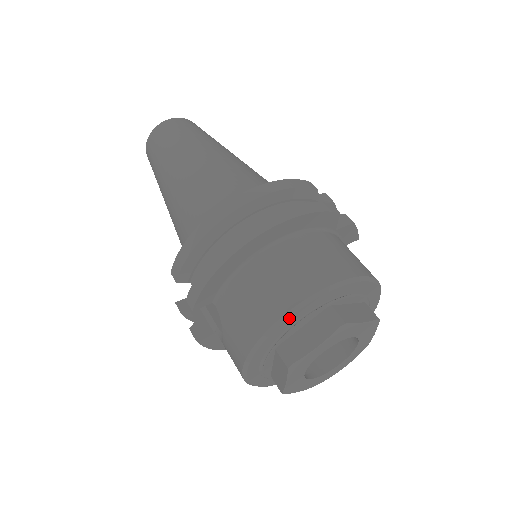
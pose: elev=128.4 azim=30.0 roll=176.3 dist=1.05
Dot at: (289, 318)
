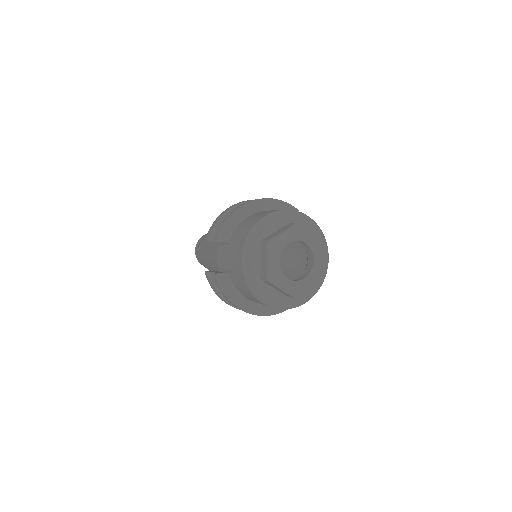
Dot at: (267, 219)
